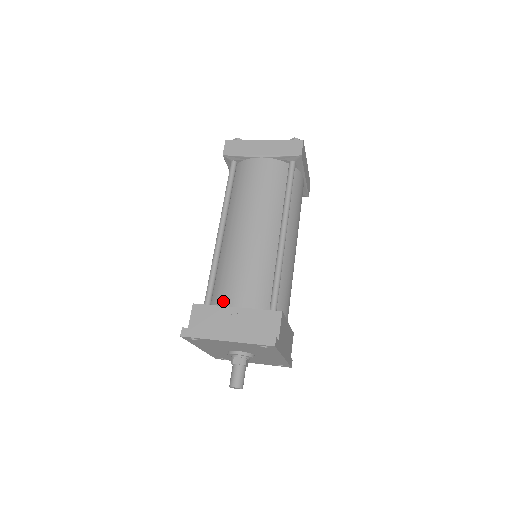
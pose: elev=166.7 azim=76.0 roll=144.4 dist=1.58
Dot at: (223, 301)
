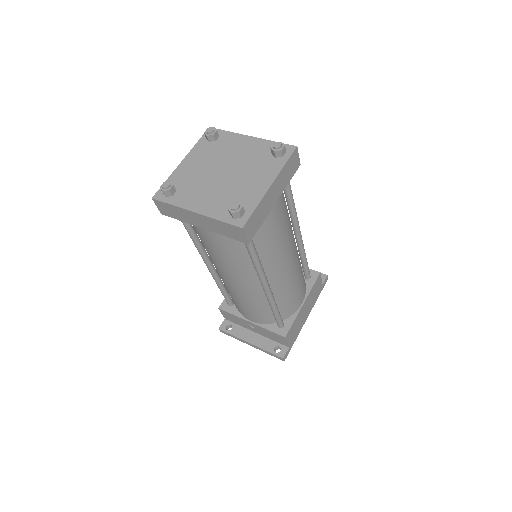
Dot at: occluded
